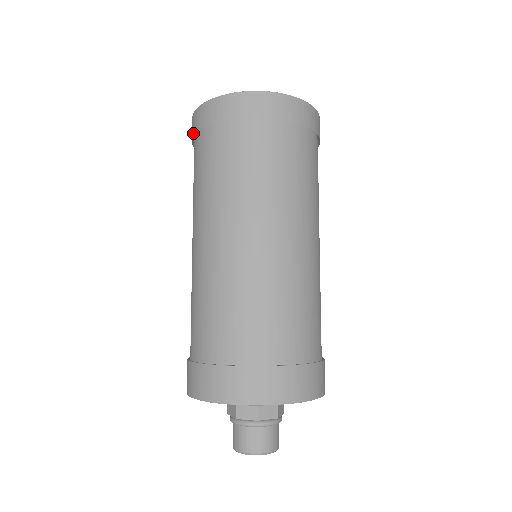
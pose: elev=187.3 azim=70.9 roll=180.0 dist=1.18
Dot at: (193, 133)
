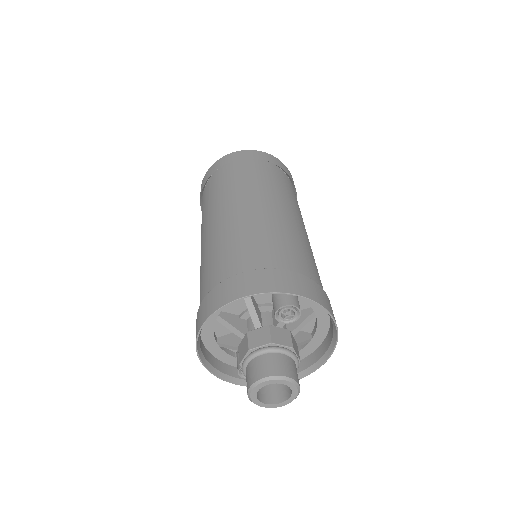
Dot at: (225, 163)
